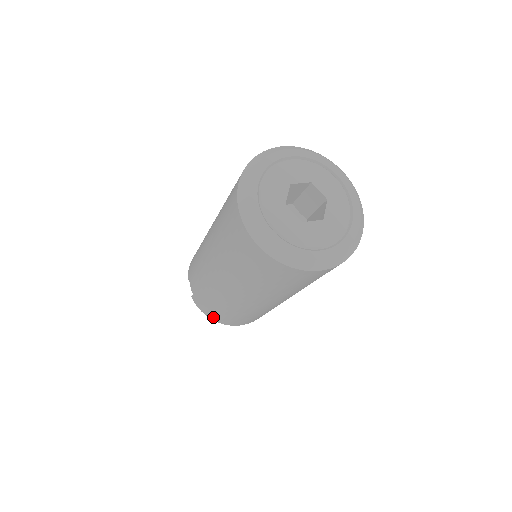
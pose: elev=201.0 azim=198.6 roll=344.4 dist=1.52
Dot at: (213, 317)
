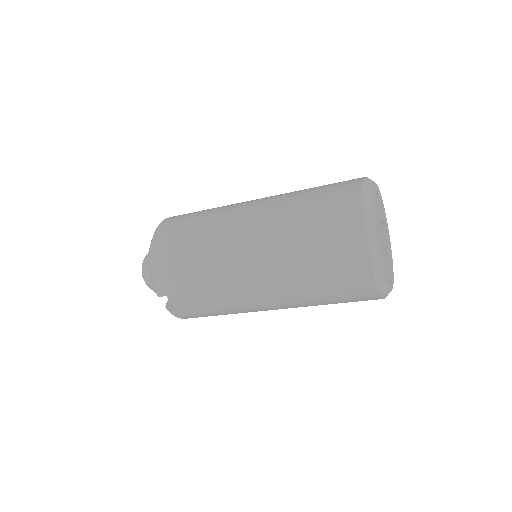
Dot at: occluded
